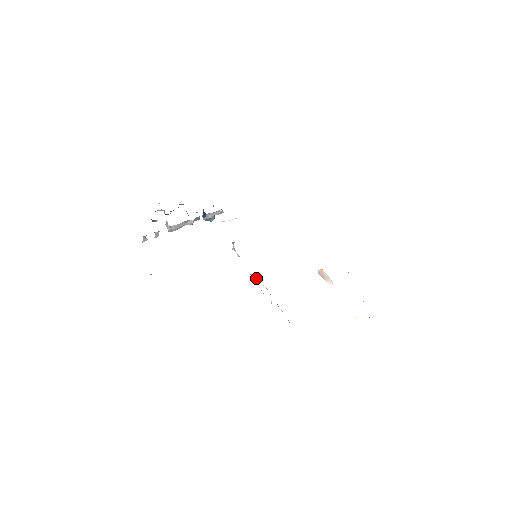
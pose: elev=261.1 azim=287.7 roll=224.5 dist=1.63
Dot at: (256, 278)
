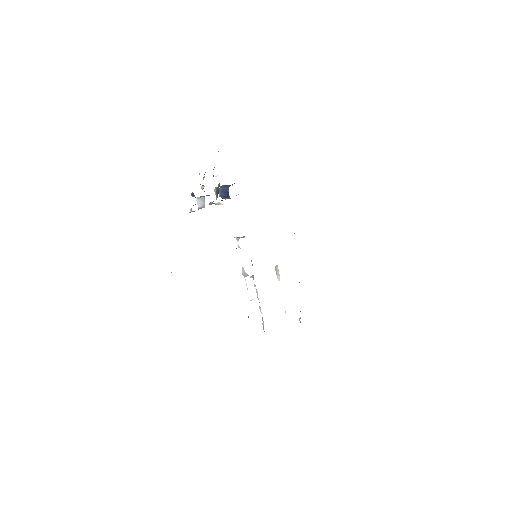
Dot at: (248, 275)
